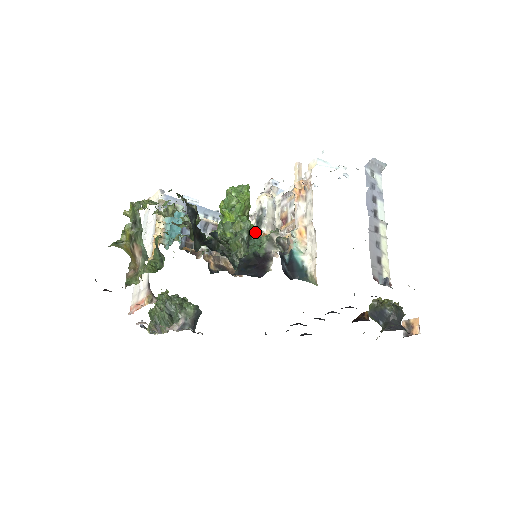
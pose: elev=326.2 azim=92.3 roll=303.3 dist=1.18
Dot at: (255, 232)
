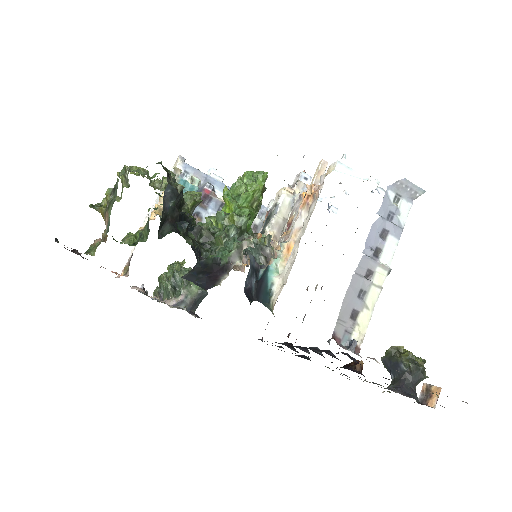
Dot at: occluded
